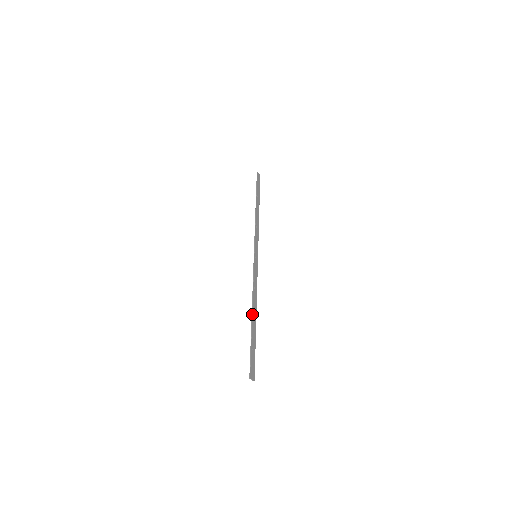
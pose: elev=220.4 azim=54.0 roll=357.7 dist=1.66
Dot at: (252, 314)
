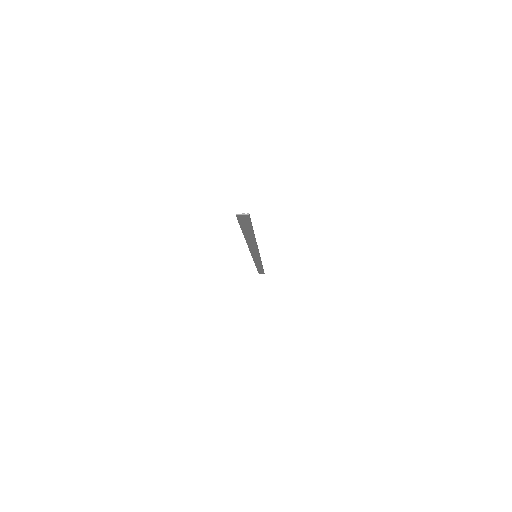
Dot at: (245, 239)
